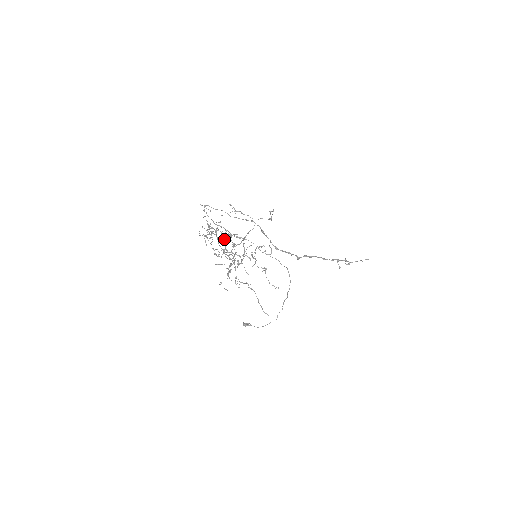
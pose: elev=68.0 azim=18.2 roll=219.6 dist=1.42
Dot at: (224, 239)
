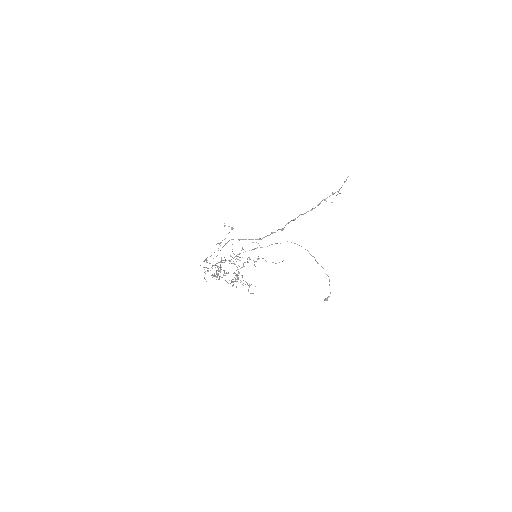
Dot at: occluded
